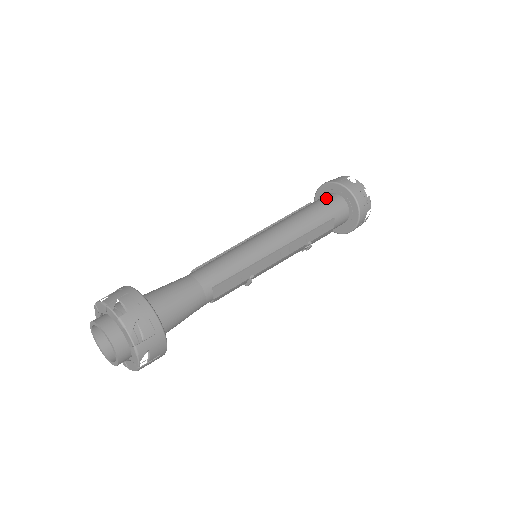
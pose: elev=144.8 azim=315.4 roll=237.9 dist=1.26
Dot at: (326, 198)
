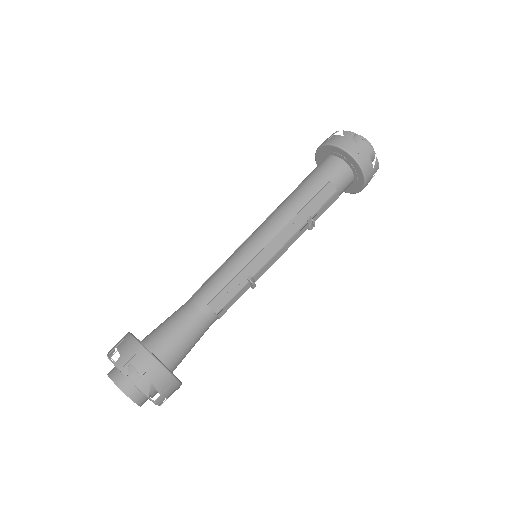
Dot at: (318, 166)
